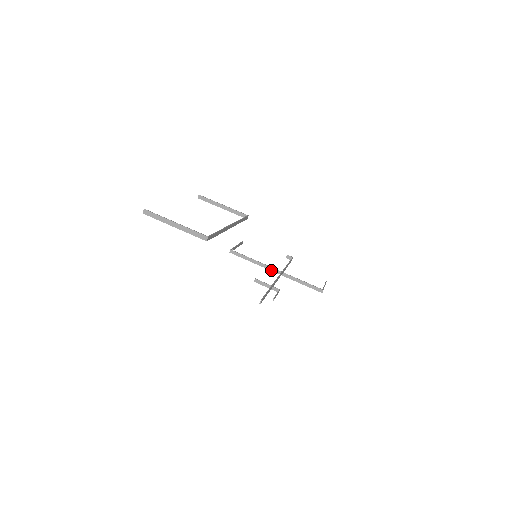
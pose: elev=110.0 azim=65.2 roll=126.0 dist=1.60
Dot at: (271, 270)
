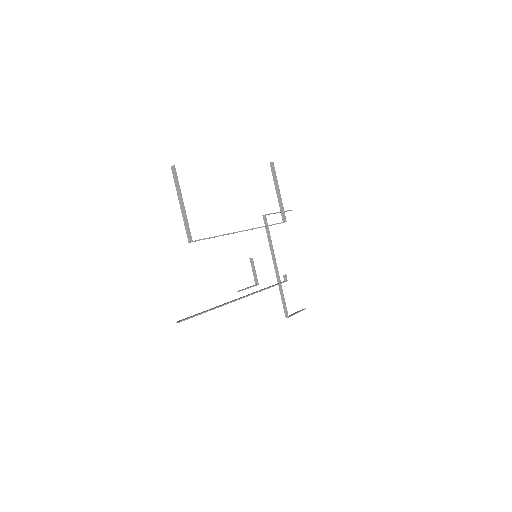
Dot at: (274, 262)
